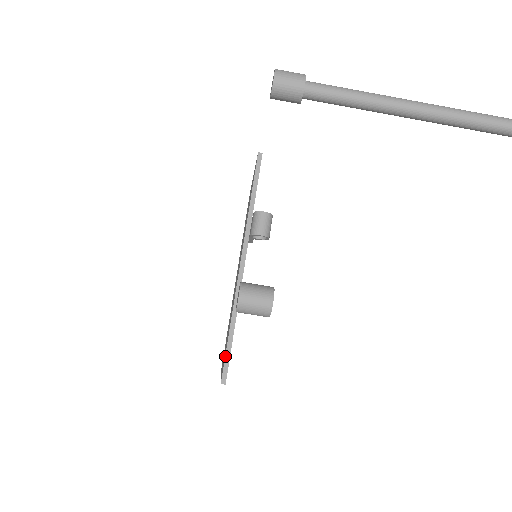
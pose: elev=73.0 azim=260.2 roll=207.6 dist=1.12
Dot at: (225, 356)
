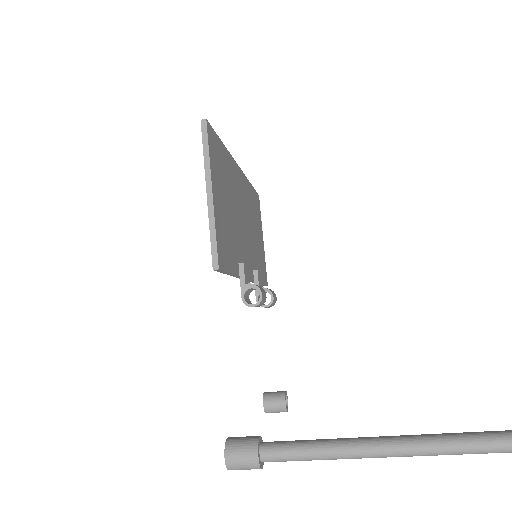
Dot at: occluded
